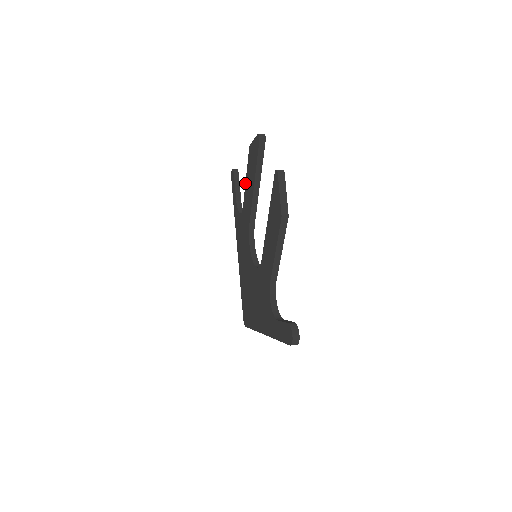
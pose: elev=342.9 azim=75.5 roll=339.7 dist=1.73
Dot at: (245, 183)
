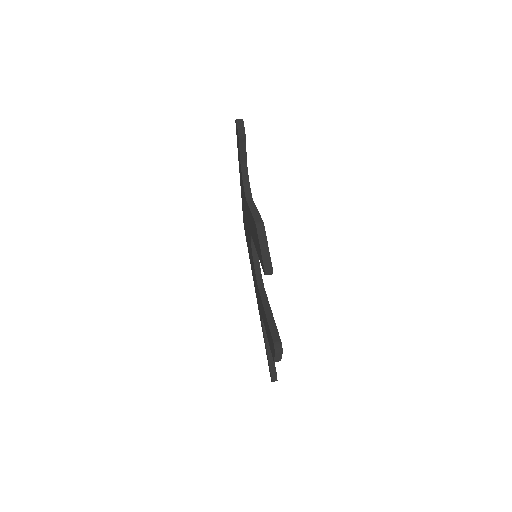
Dot at: occluded
